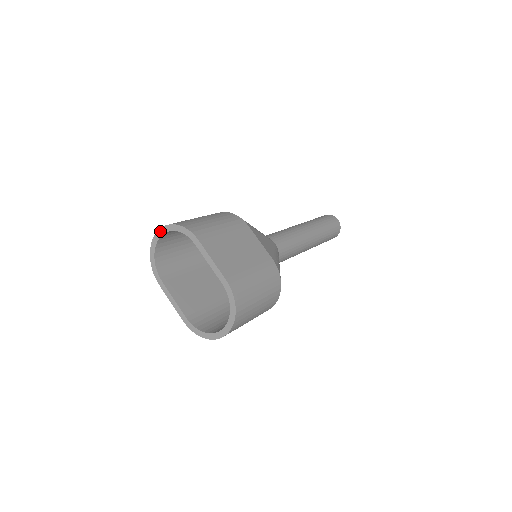
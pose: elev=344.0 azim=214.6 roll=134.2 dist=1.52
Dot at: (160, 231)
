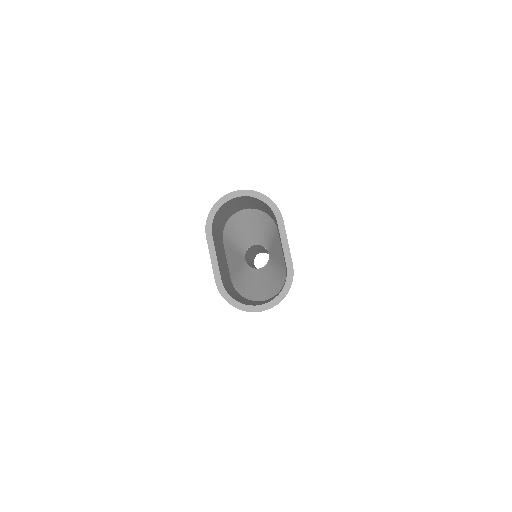
Dot at: (242, 192)
